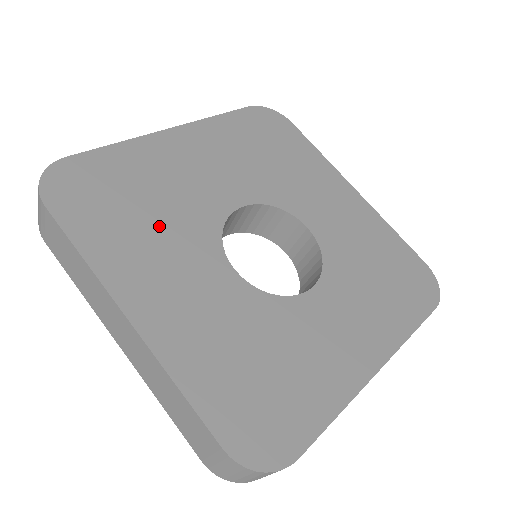
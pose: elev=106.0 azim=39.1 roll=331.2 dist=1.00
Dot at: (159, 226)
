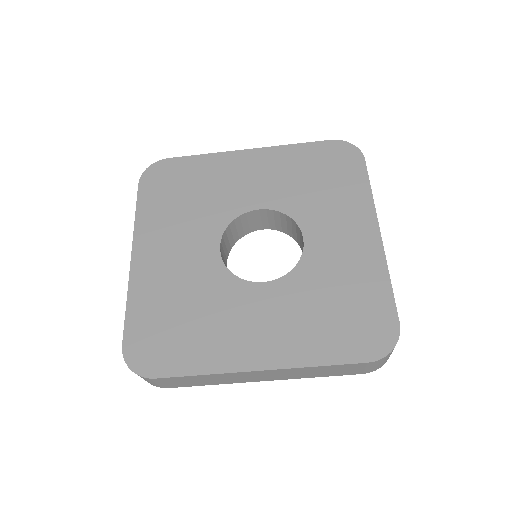
Dot at: (206, 313)
